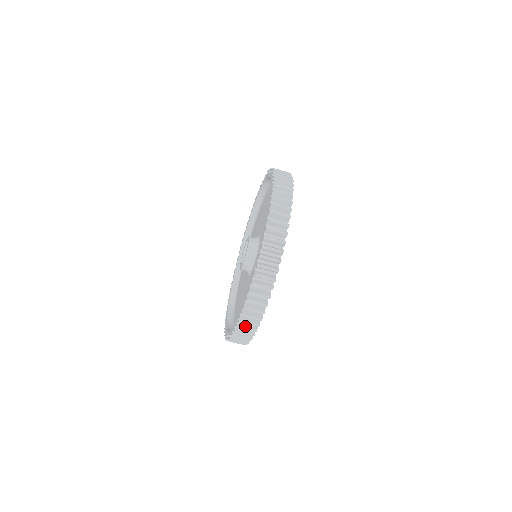
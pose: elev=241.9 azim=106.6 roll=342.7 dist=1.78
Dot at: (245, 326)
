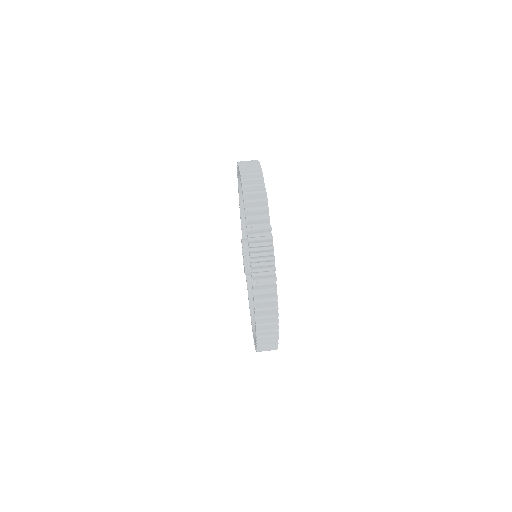
Dot at: (263, 297)
